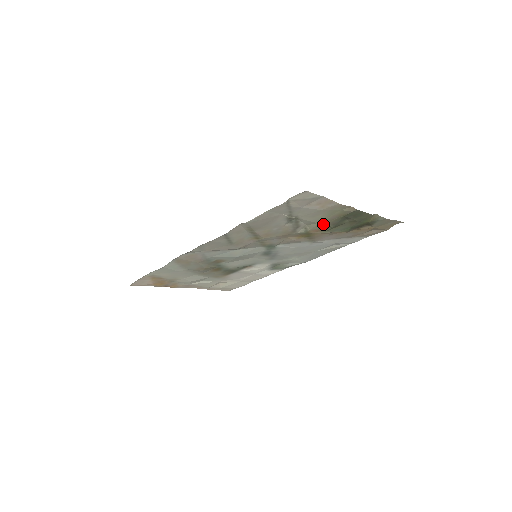
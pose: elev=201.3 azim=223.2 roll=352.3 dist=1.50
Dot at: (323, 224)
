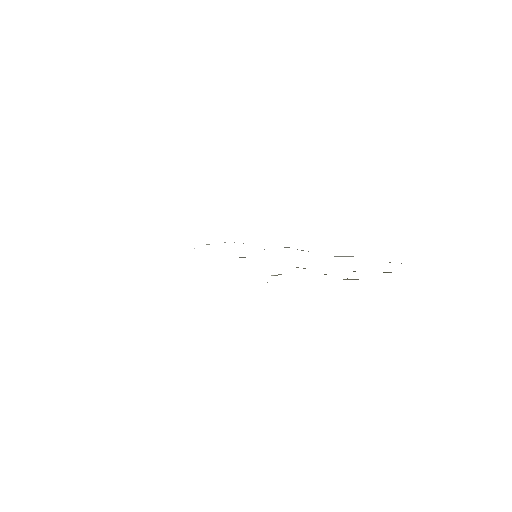
Dot at: occluded
